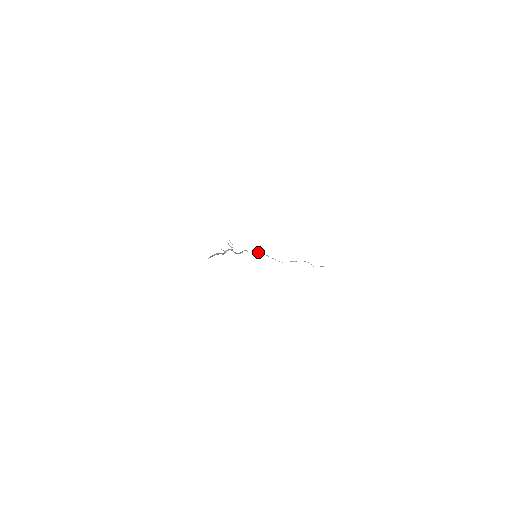
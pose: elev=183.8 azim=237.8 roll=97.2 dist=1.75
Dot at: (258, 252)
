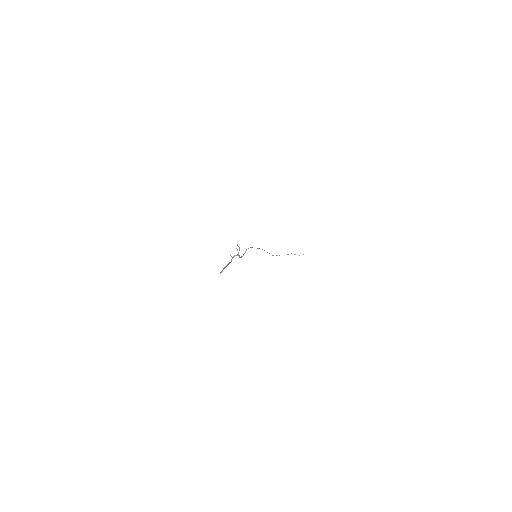
Dot at: occluded
